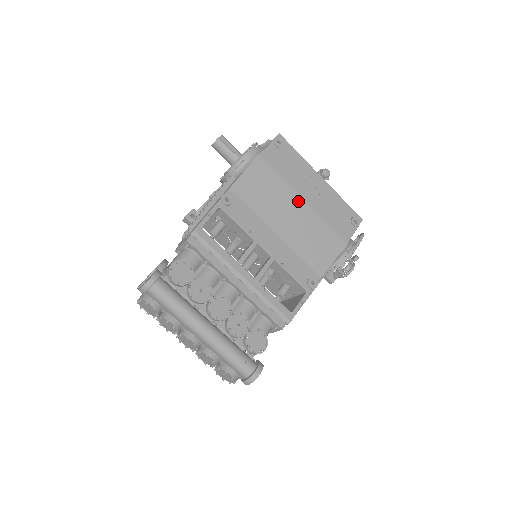
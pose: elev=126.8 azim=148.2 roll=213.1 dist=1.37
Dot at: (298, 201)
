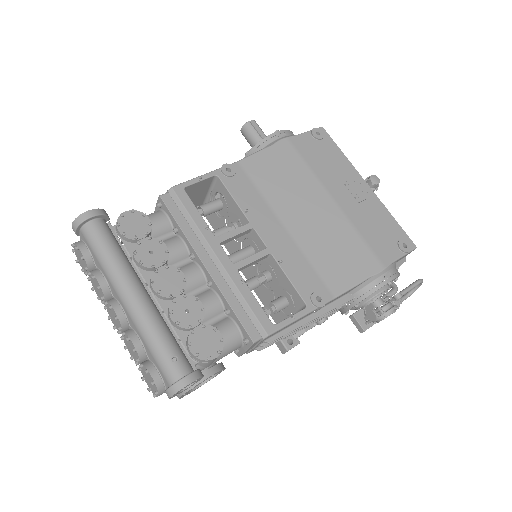
Dot at: (325, 198)
